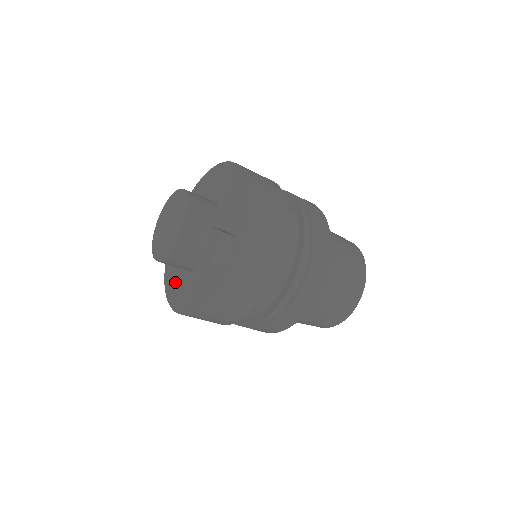
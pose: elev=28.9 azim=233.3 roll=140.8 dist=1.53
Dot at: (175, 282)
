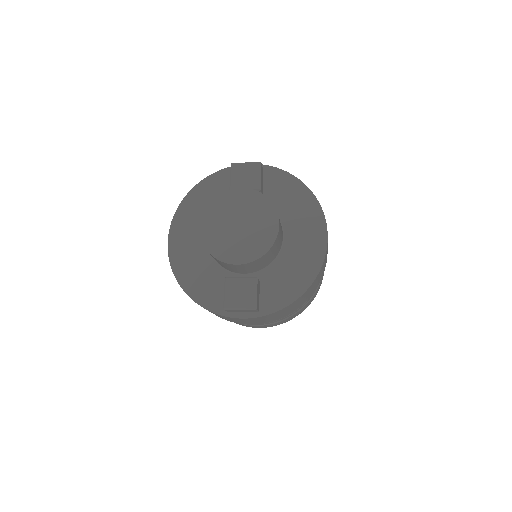
Dot at: (192, 221)
